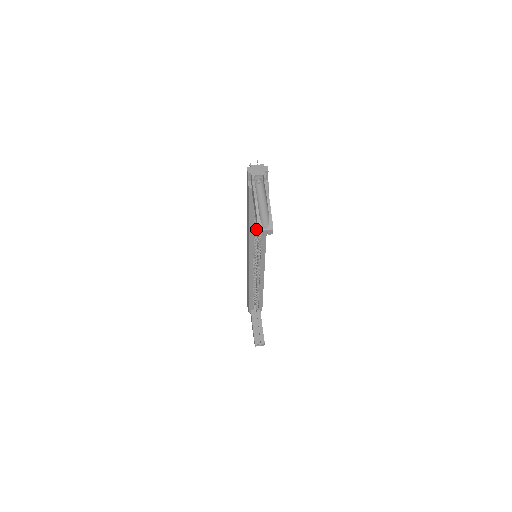
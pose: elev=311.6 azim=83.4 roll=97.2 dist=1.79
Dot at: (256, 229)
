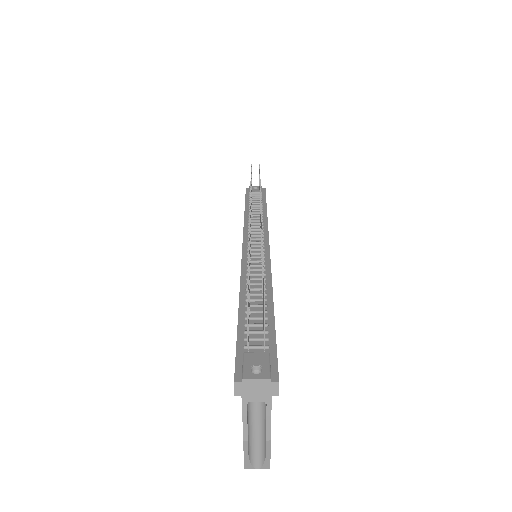
Dot at: occluded
